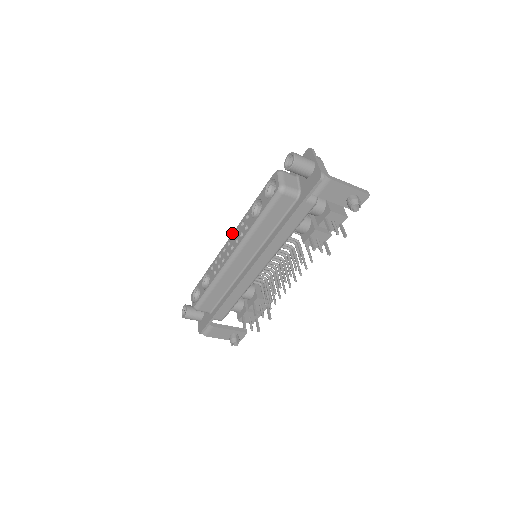
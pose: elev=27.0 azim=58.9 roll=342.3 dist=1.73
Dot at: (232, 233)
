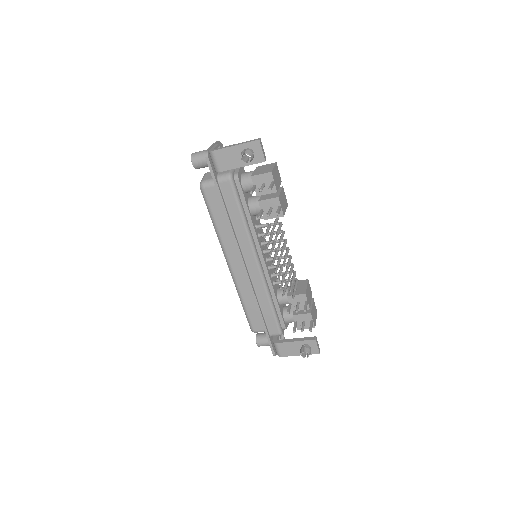
Dot at: occluded
